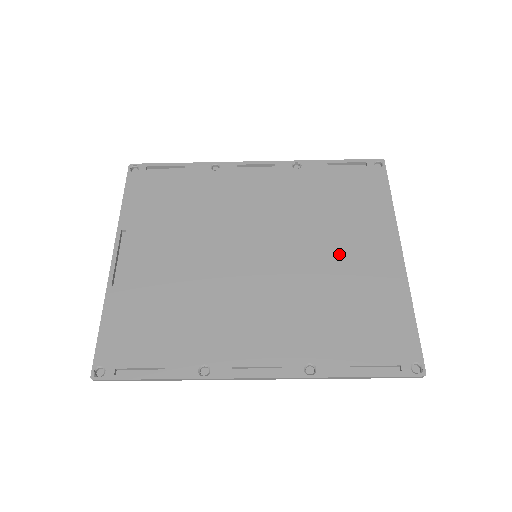
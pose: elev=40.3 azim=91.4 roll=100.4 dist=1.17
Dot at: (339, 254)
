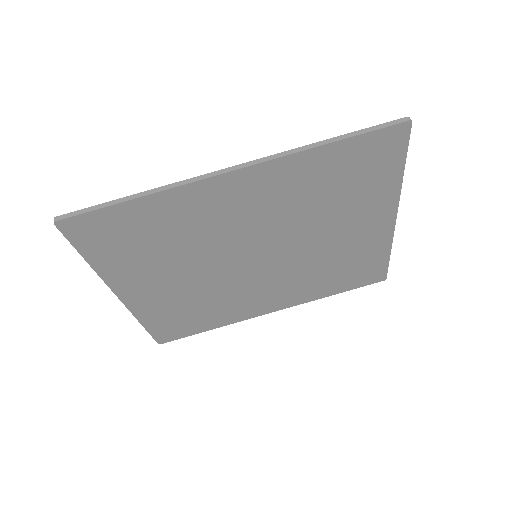
Dot at: occluded
